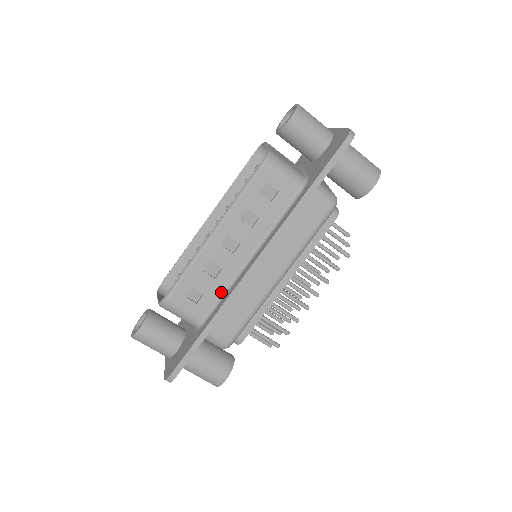
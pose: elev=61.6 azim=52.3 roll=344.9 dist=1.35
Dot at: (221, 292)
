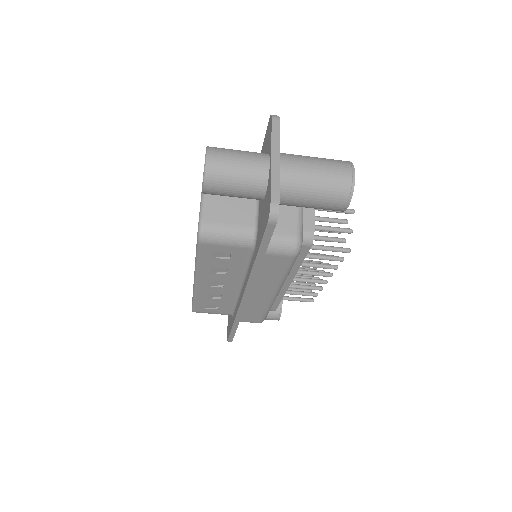
Dot at: (232, 303)
